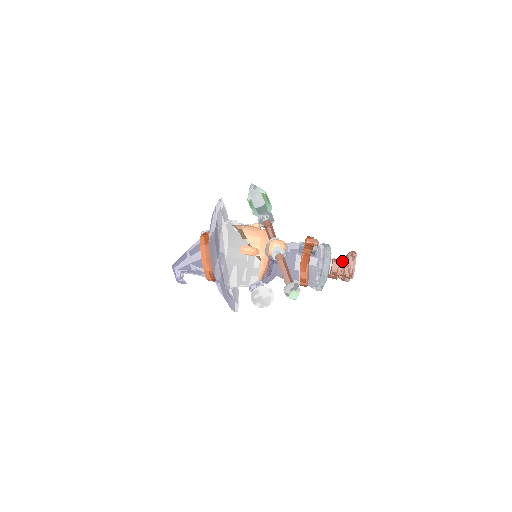
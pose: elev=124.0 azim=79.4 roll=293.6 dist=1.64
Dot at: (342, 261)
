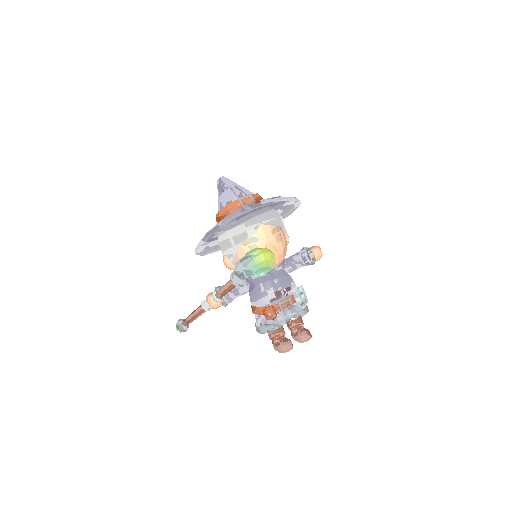
Dot at: (275, 340)
